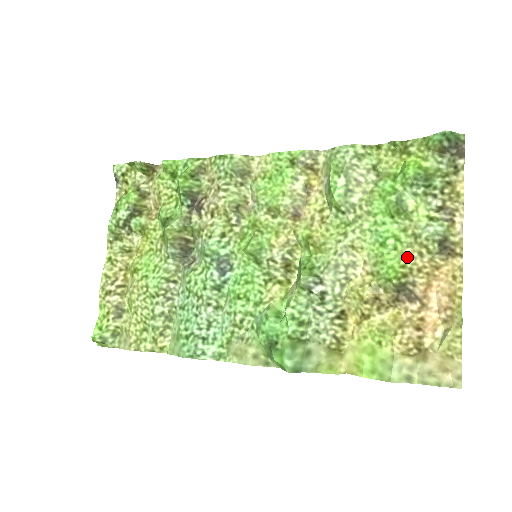
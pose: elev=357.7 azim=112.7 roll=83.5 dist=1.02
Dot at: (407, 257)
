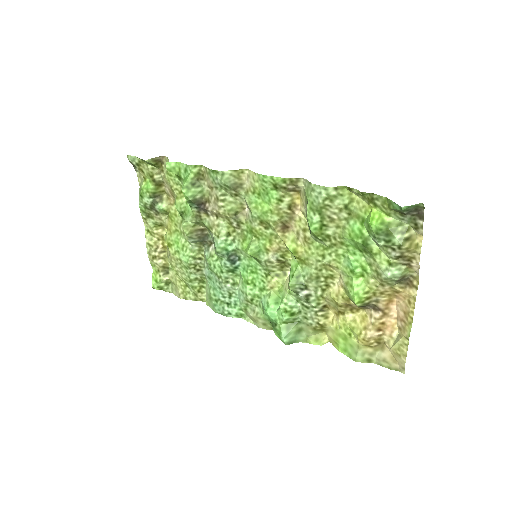
Dot at: (371, 286)
